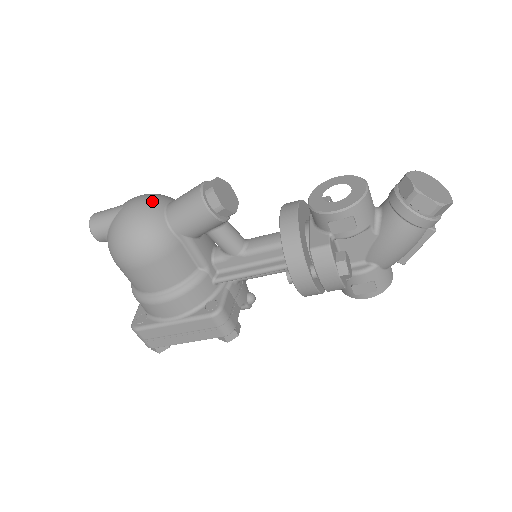
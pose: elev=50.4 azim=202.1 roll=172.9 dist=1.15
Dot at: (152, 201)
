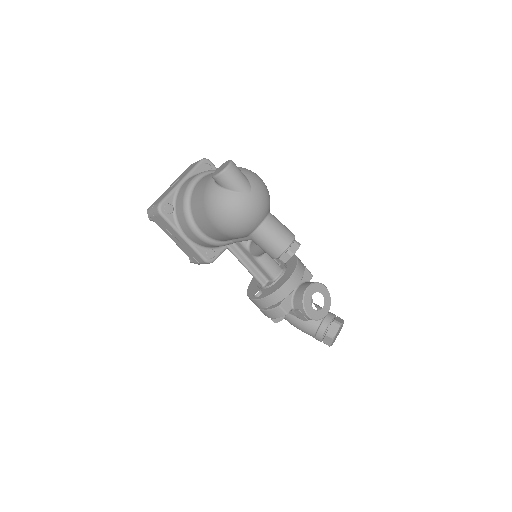
Dot at: (264, 209)
